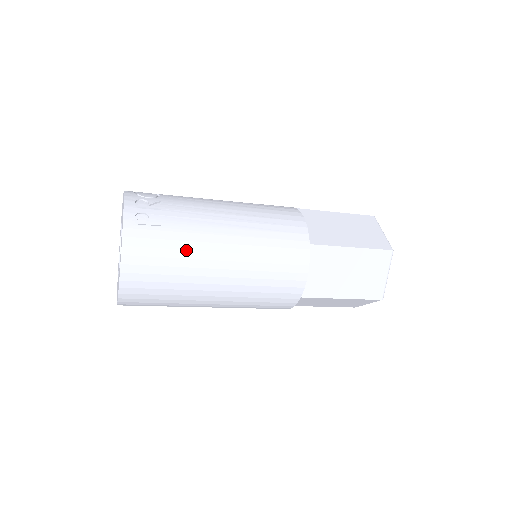
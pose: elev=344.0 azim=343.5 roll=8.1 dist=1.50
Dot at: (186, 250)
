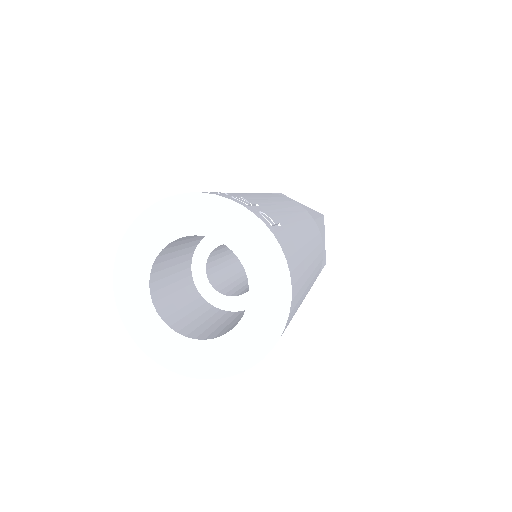
Dot at: (301, 248)
